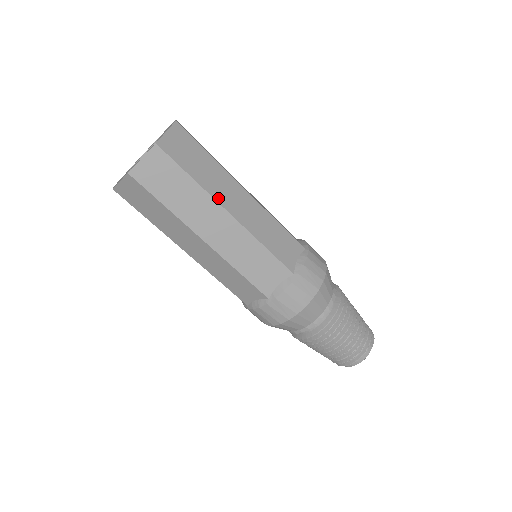
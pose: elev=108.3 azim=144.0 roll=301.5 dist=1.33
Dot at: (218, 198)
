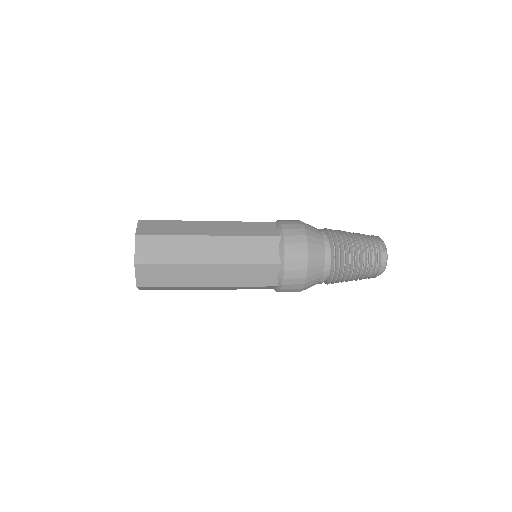
Dot at: (195, 261)
